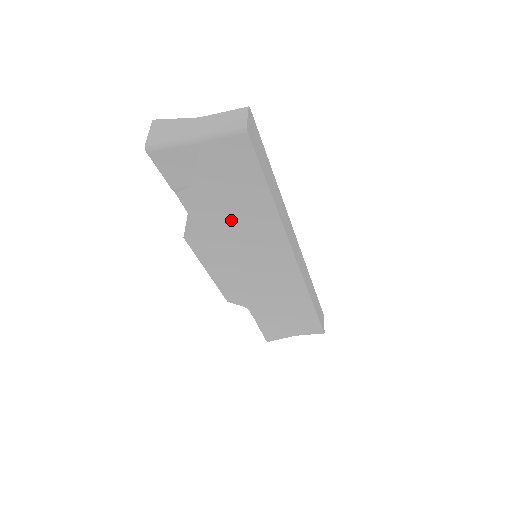
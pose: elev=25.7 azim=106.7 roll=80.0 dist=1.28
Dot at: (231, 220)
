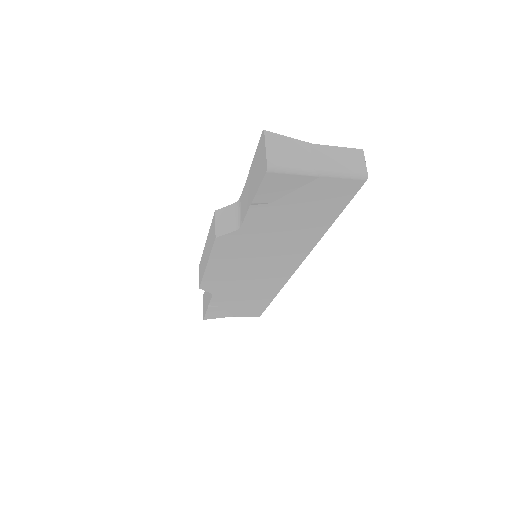
Dot at: (277, 234)
